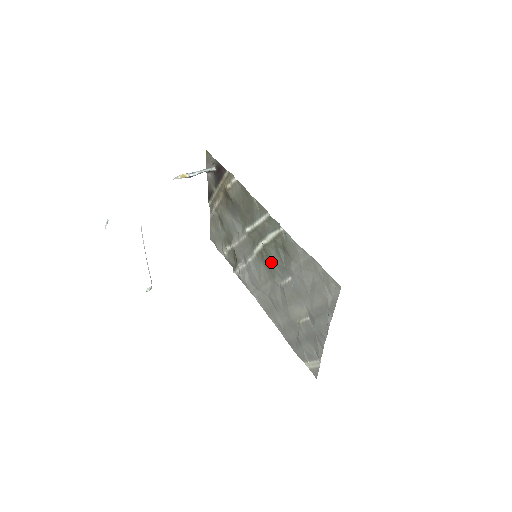
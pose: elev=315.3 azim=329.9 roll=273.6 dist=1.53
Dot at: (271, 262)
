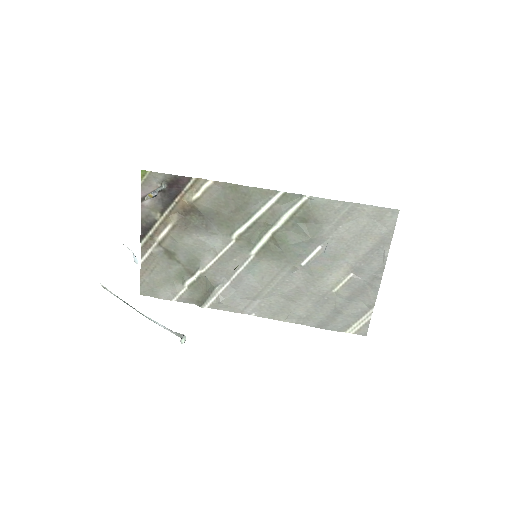
Dot at: (286, 247)
